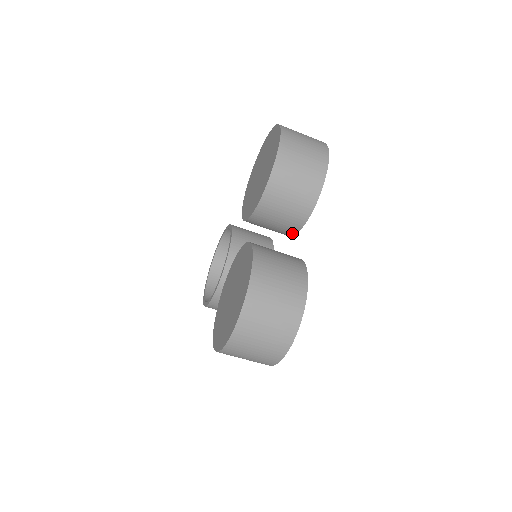
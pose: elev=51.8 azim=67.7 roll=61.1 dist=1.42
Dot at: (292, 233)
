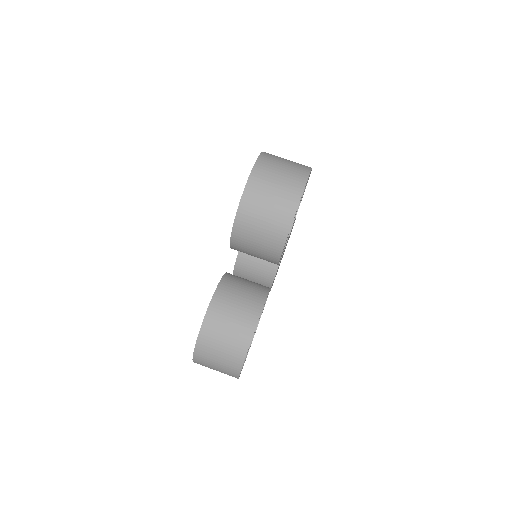
Dot at: occluded
